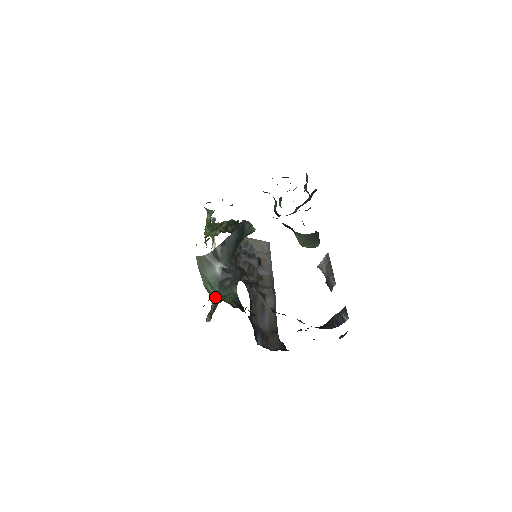
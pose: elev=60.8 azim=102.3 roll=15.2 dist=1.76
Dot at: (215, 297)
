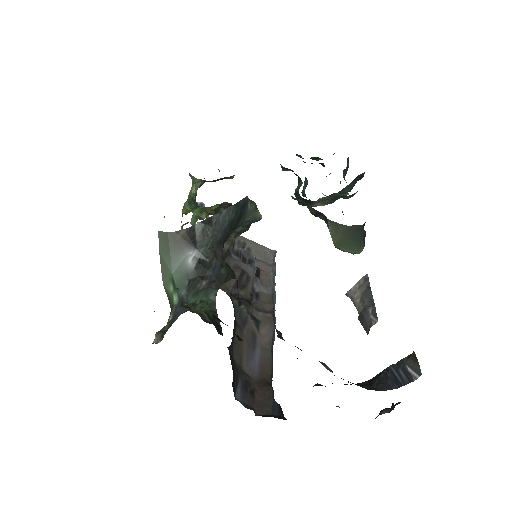
Dot at: (177, 305)
